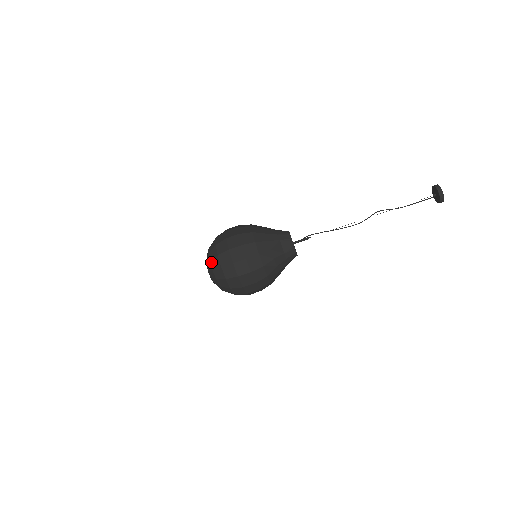
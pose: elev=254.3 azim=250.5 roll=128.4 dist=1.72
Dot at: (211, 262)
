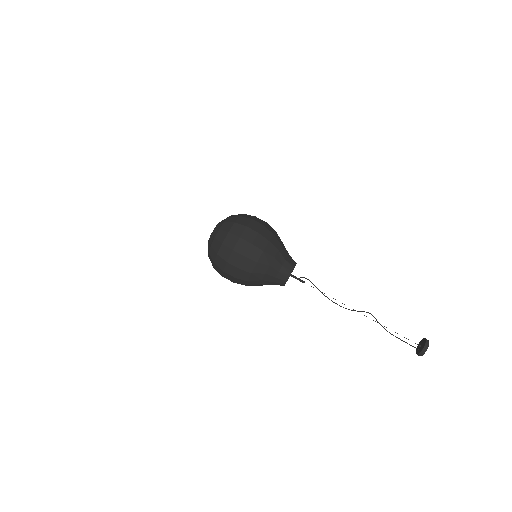
Dot at: (232, 215)
